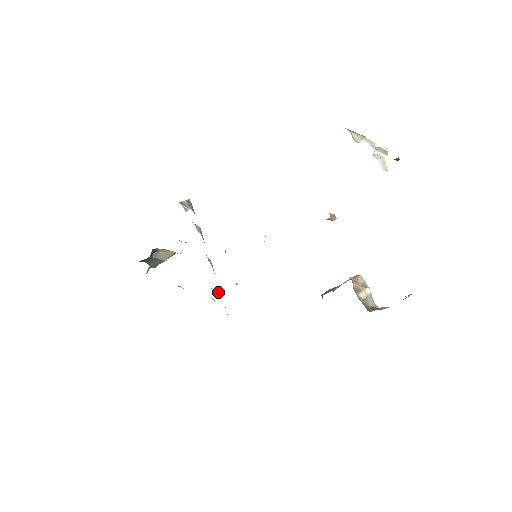
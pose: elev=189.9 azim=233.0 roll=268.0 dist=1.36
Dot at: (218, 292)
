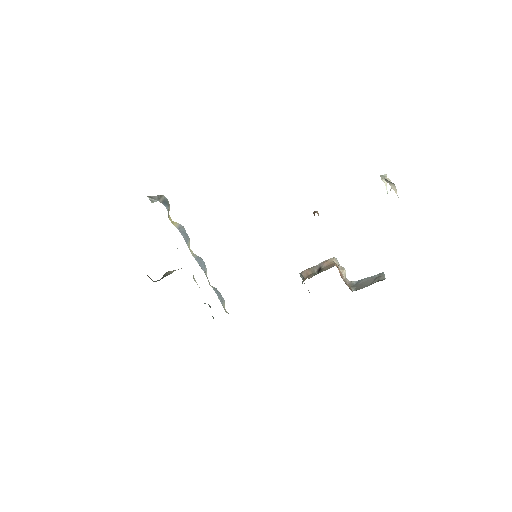
Dot at: (211, 286)
